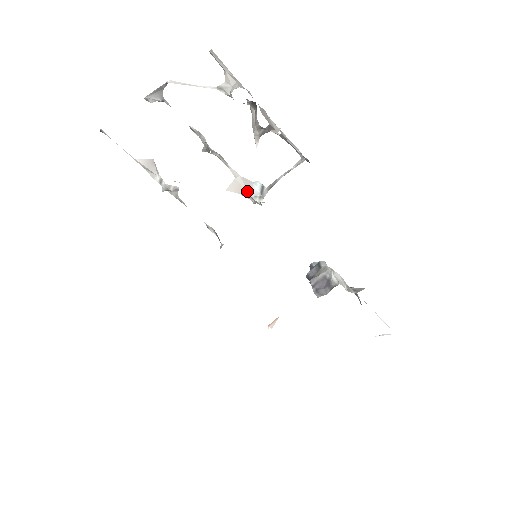
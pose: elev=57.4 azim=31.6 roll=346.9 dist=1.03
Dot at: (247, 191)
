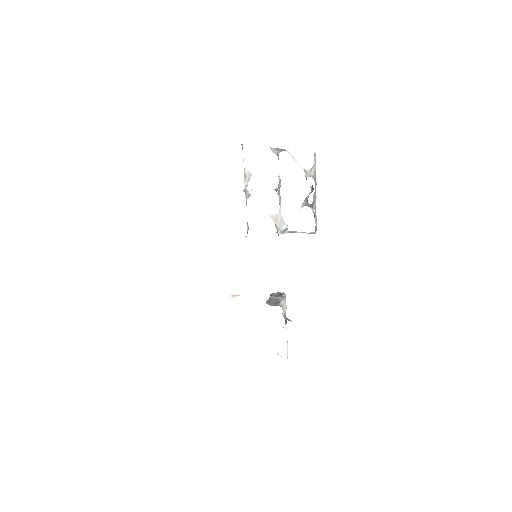
Dot at: (278, 224)
